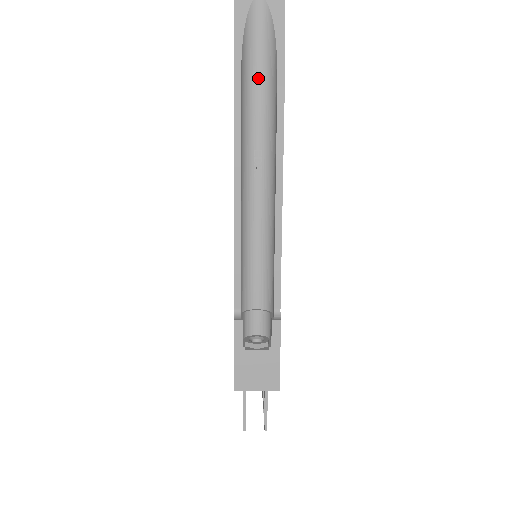
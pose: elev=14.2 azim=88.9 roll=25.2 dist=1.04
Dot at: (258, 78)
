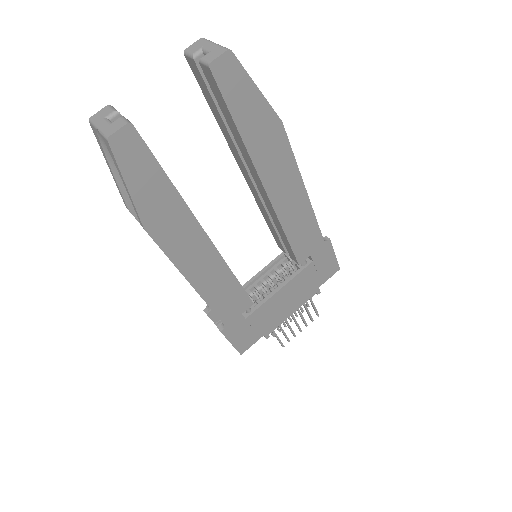
Dot at: occluded
